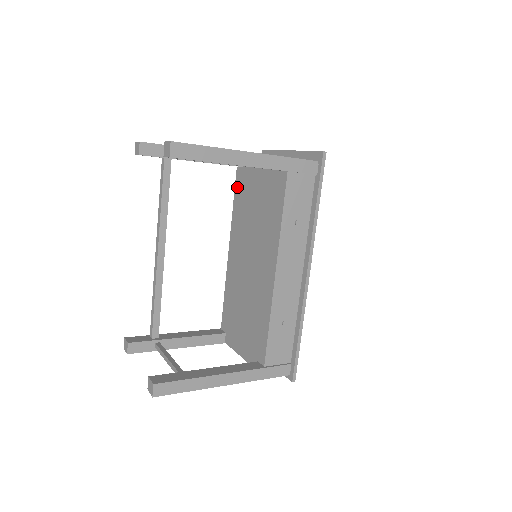
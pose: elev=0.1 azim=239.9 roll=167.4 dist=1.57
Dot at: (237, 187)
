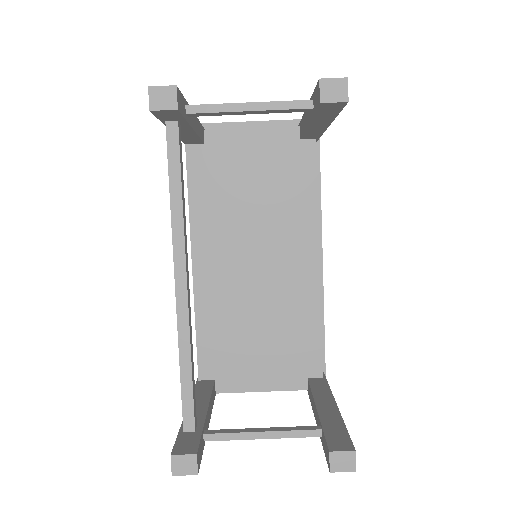
Dot at: (194, 173)
